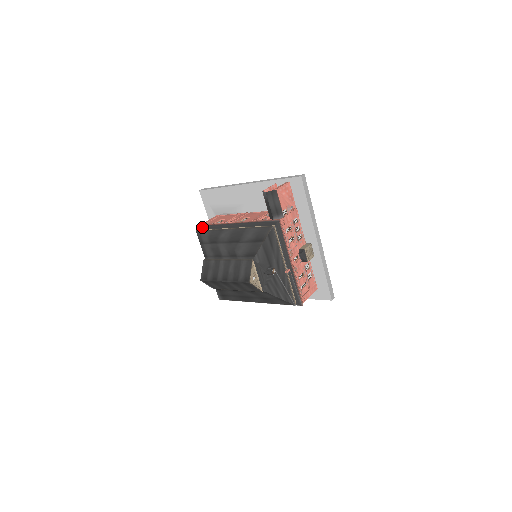
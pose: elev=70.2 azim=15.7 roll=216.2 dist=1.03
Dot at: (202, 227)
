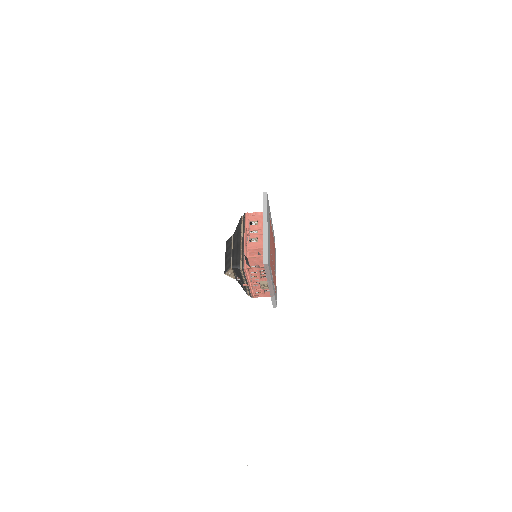
Dot at: (244, 218)
